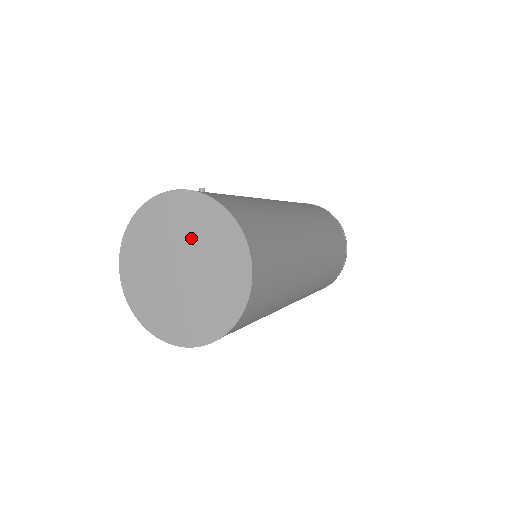
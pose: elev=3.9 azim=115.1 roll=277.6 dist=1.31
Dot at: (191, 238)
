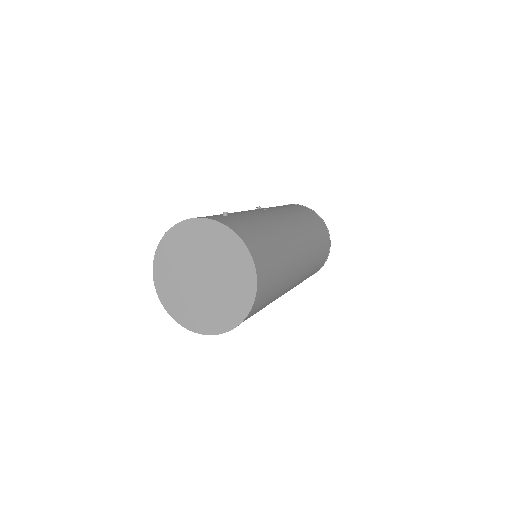
Dot at: (214, 257)
